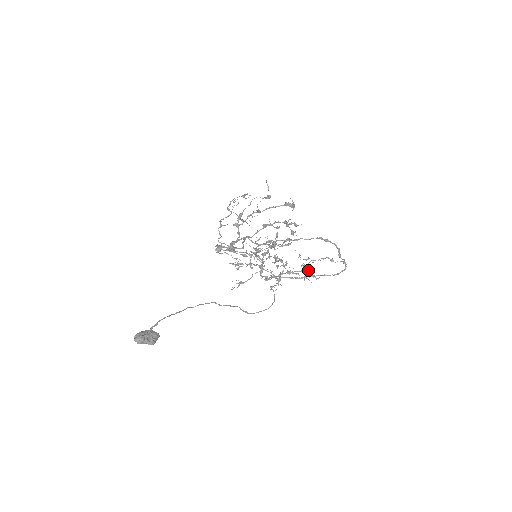
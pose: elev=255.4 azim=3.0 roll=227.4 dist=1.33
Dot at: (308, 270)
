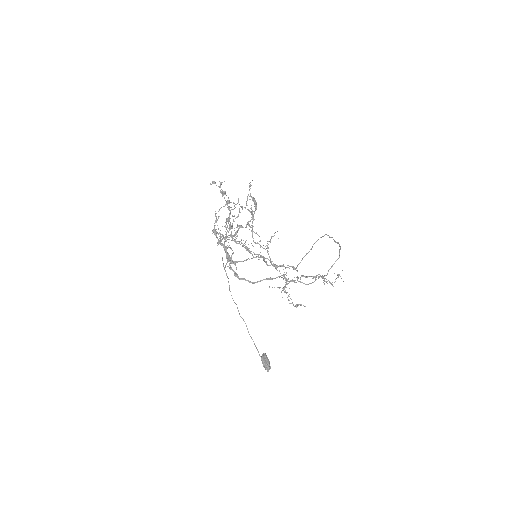
Dot at: (251, 213)
